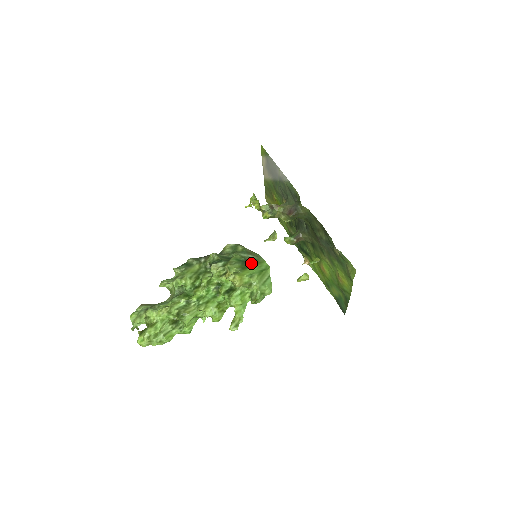
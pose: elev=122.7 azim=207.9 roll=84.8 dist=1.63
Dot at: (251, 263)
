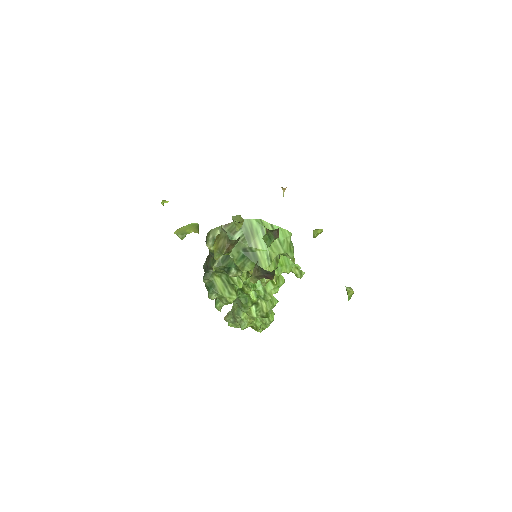
Dot at: (251, 247)
